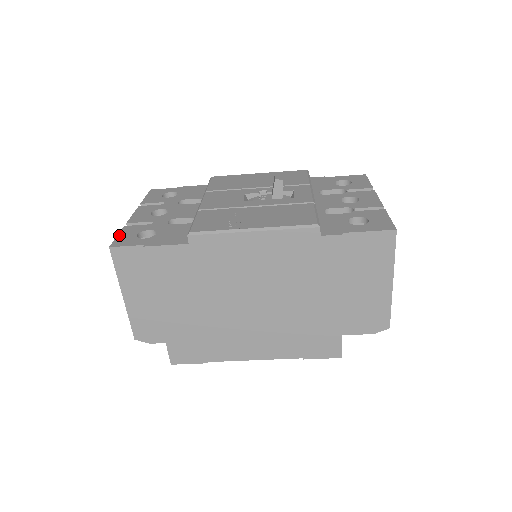
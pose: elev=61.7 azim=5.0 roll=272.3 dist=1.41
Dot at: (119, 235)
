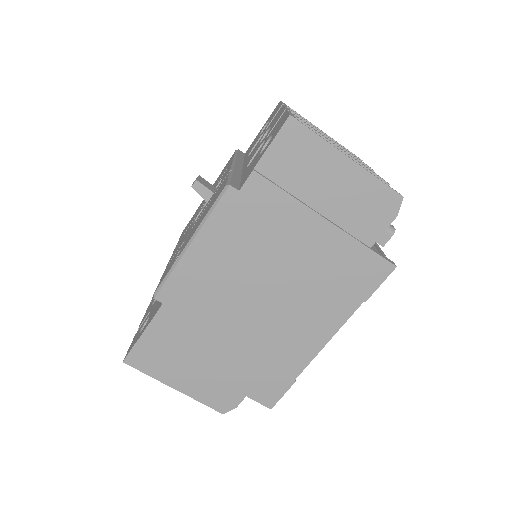
Dot at: (130, 345)
